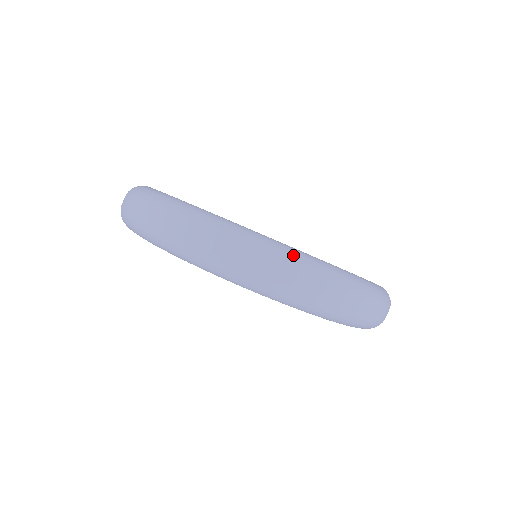
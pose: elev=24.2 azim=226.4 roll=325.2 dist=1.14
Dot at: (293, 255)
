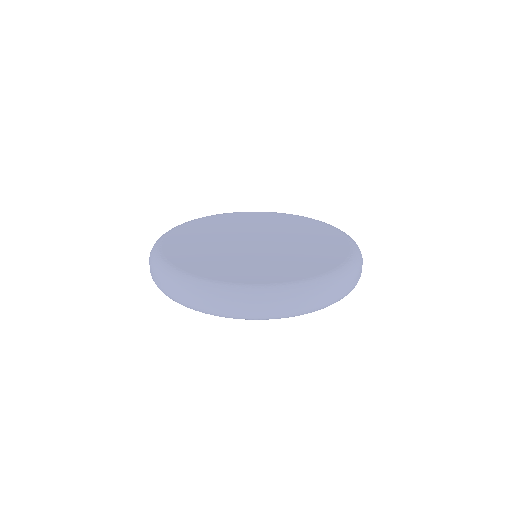
Dot at: (187, 283)
